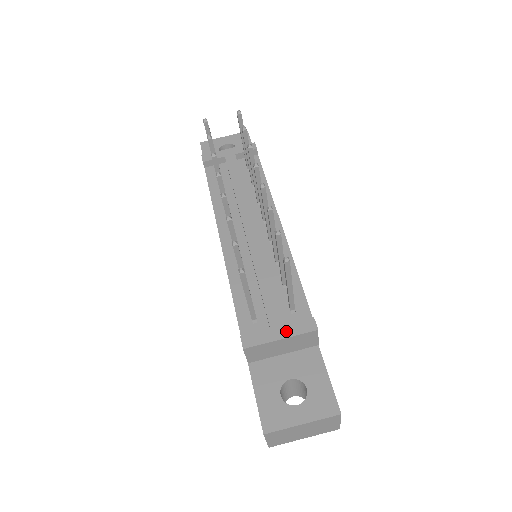
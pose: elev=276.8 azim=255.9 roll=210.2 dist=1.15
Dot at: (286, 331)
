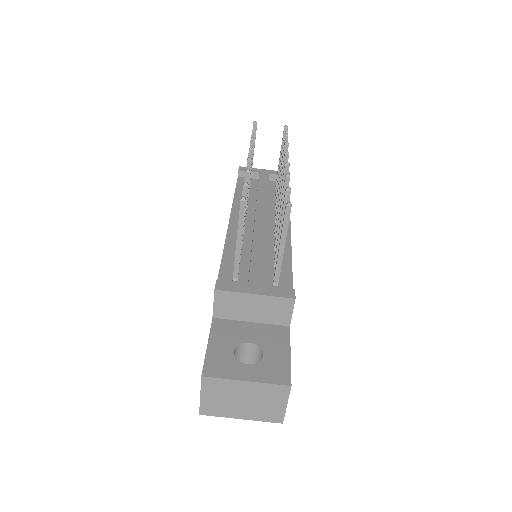
Dot at: (263, 290)
